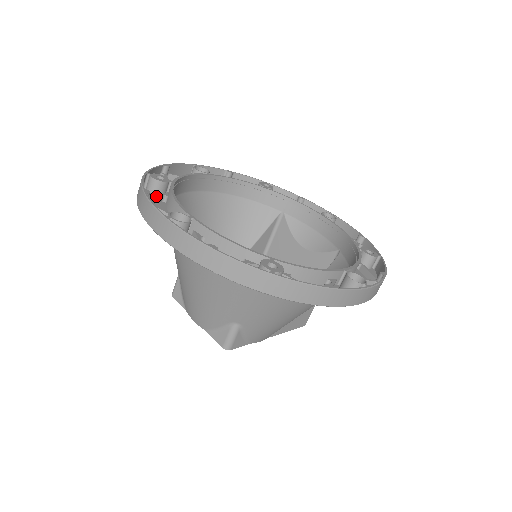
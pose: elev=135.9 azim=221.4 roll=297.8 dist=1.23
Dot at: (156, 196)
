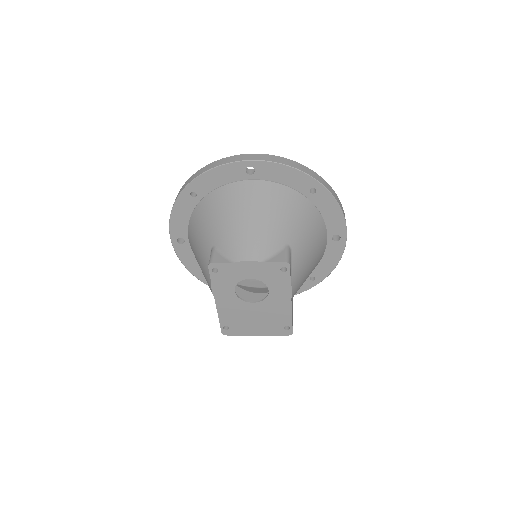
Dot at: occluded
